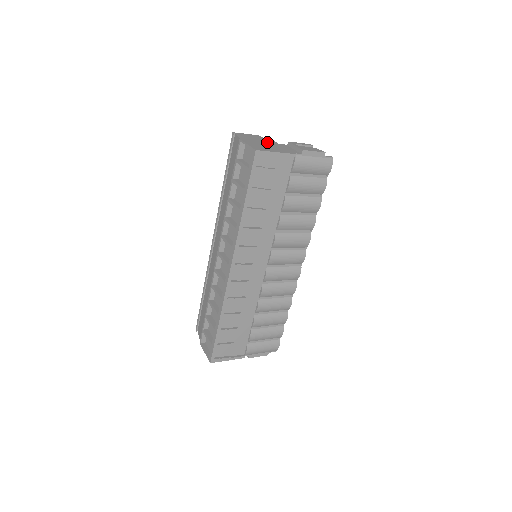
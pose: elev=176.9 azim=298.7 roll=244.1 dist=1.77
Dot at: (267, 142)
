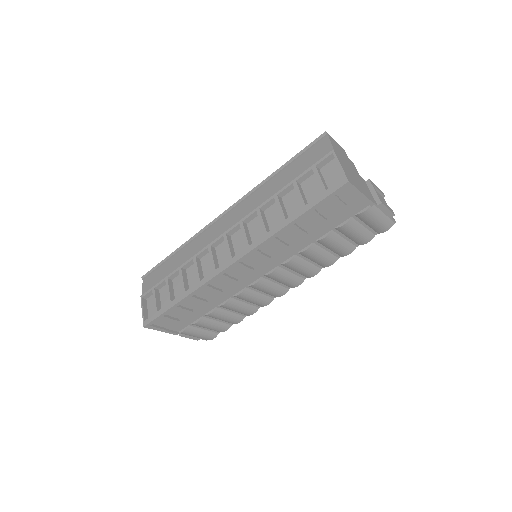
Dot at: (352, 167)
